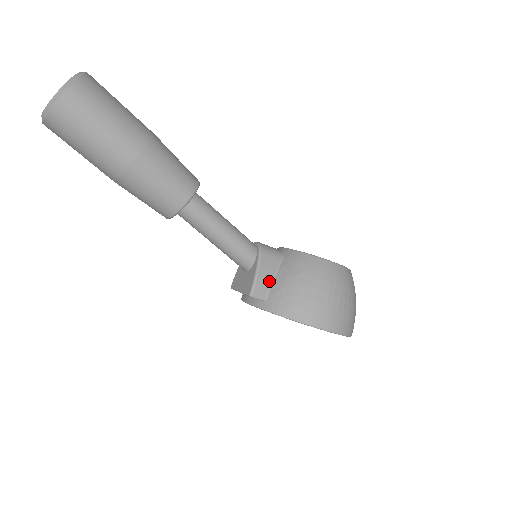
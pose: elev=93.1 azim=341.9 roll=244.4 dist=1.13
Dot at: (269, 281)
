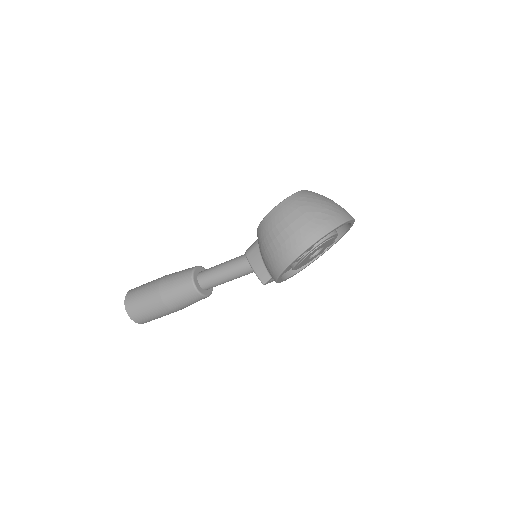
Dot at: (262, 265)
